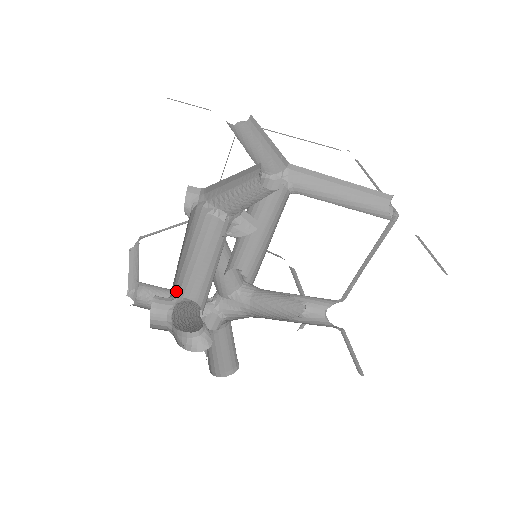
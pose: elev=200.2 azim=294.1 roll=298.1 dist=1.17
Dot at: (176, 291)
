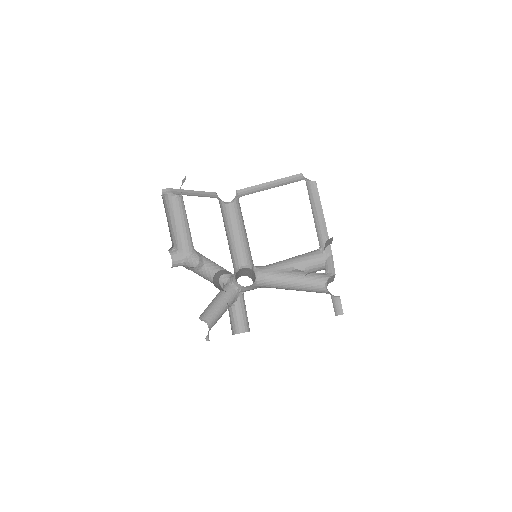
Dot at: (180, 247)
